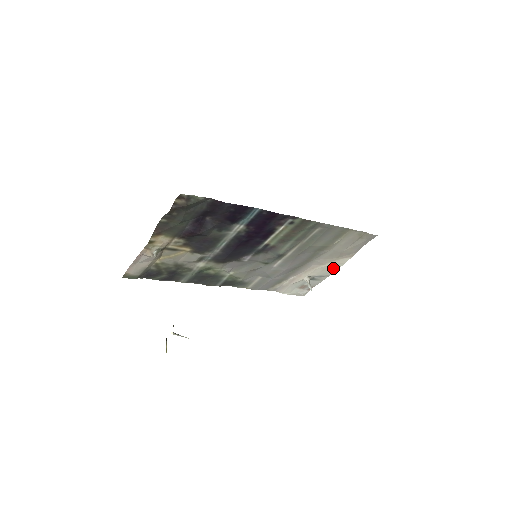
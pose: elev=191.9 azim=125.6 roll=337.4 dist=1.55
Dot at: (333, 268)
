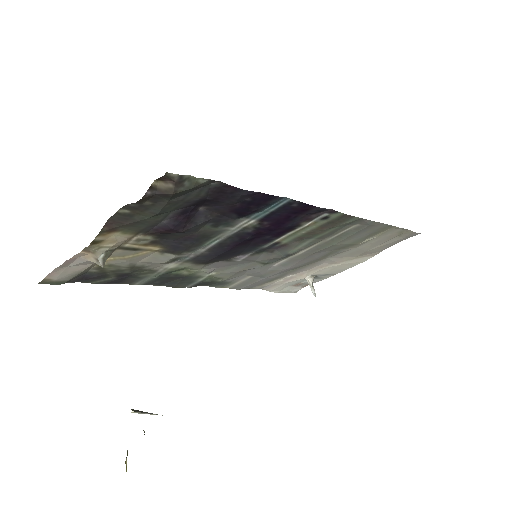
Dot at: (346, 267)
